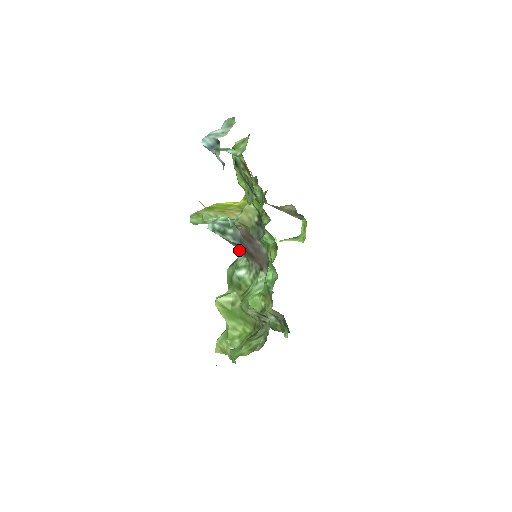
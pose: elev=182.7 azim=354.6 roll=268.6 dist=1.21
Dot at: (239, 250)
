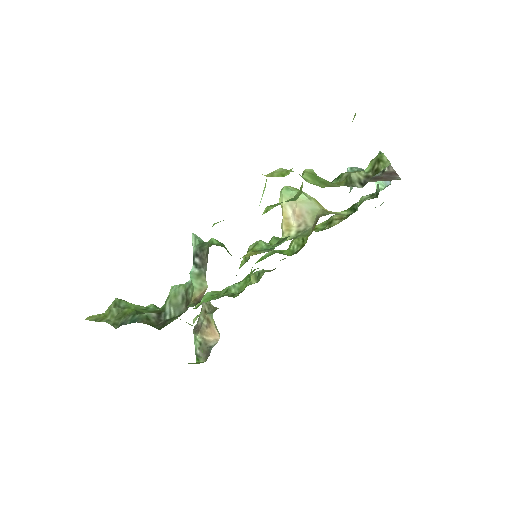
Dot at: occluded
